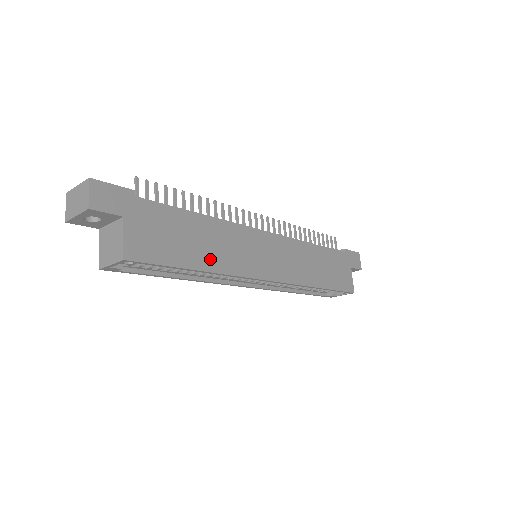
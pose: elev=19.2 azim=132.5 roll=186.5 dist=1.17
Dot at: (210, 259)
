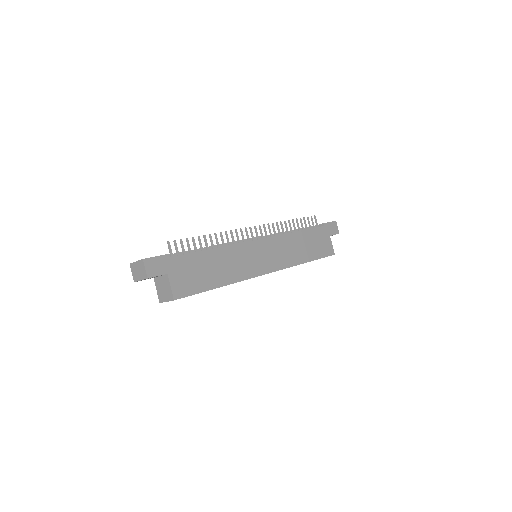
Dot at: (225, 277)
